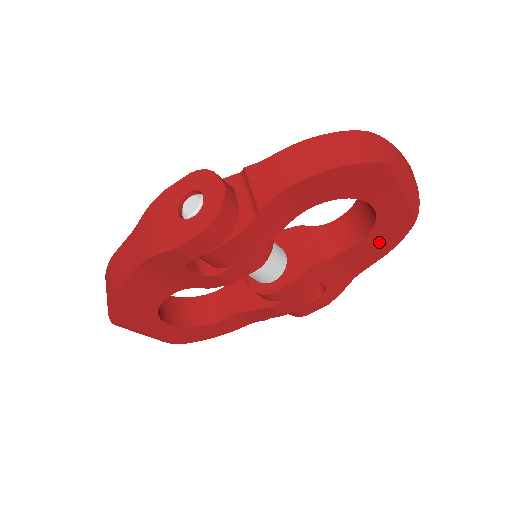
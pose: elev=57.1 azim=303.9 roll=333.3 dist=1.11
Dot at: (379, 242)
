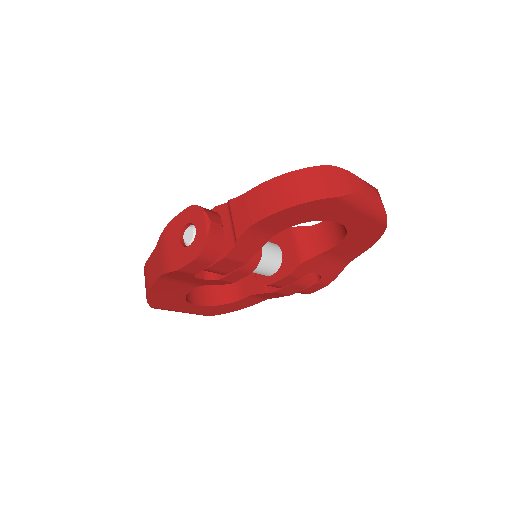
Dot at: (358, 241)
